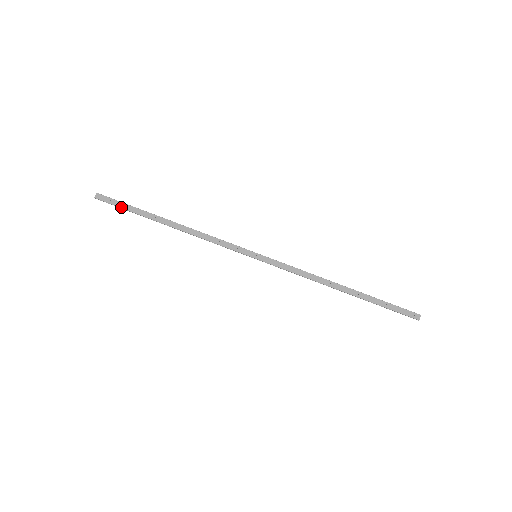
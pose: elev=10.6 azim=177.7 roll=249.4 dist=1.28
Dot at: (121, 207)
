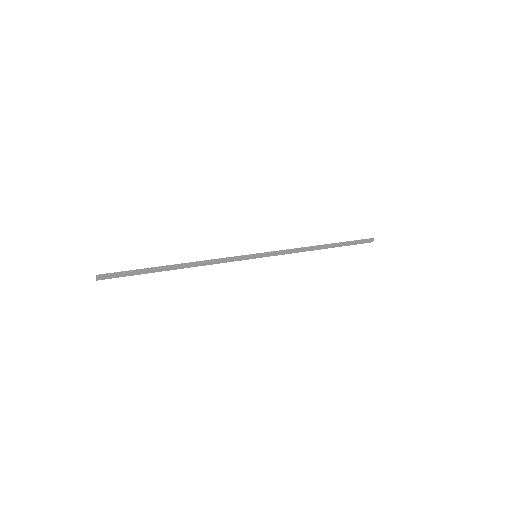
Dot at: occluded
